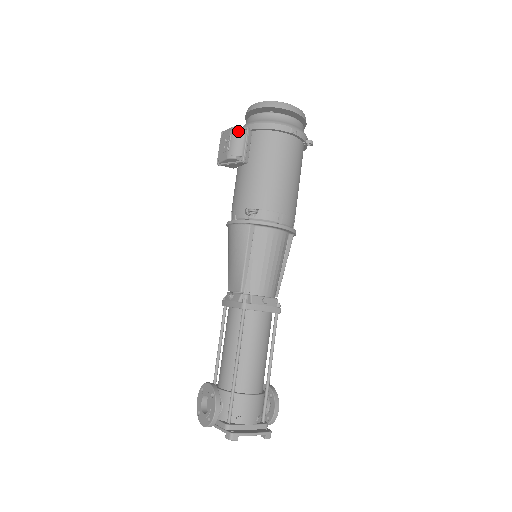
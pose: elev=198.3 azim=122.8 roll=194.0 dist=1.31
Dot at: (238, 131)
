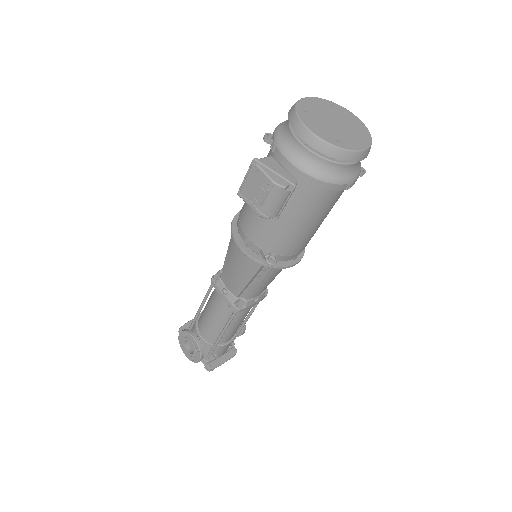
Dot at: (281, 192)
